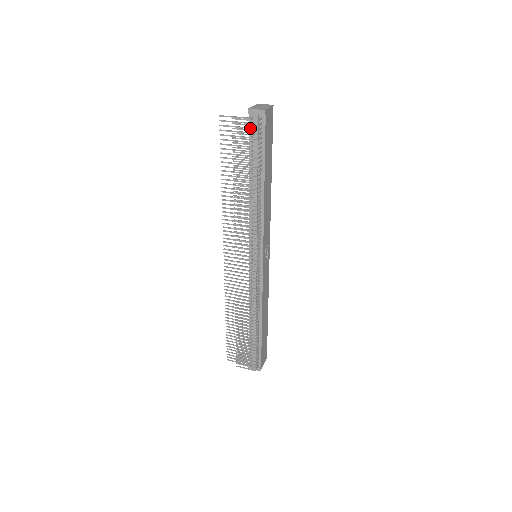
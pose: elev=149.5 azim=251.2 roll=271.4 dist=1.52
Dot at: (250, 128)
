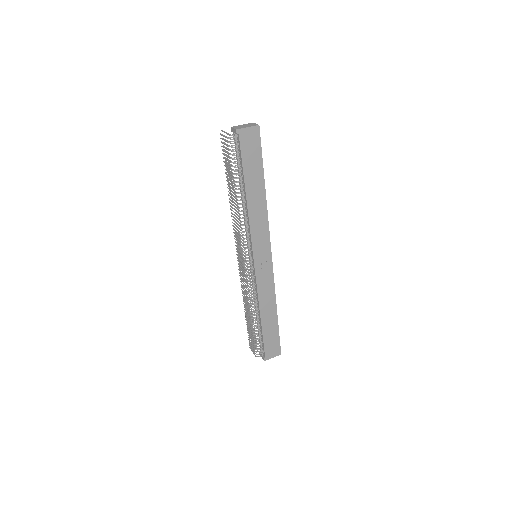
Dot at: (232, 143)
